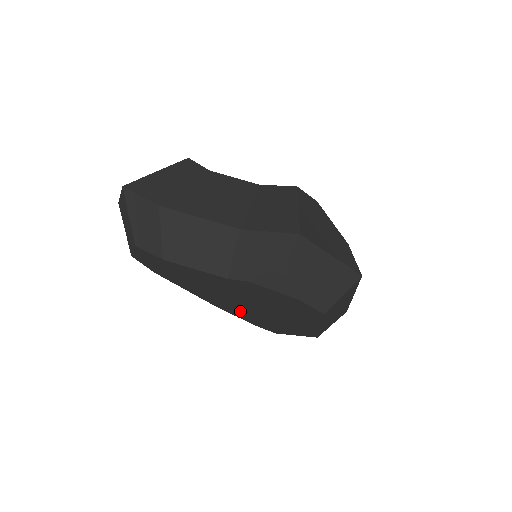
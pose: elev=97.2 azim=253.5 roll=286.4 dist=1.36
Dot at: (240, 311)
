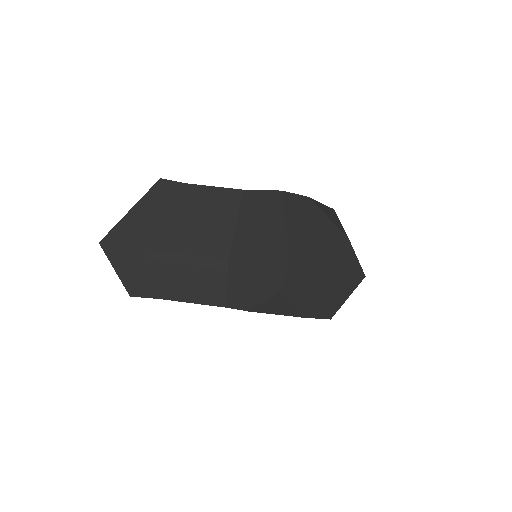
Dot at: occluded
